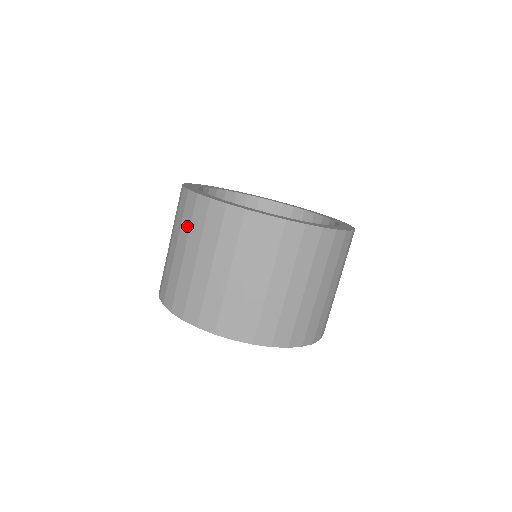
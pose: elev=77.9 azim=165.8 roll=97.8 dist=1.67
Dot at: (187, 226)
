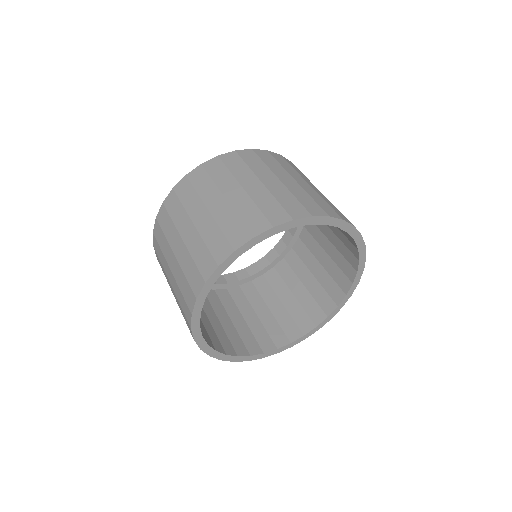
Dot at: (244, 168)
